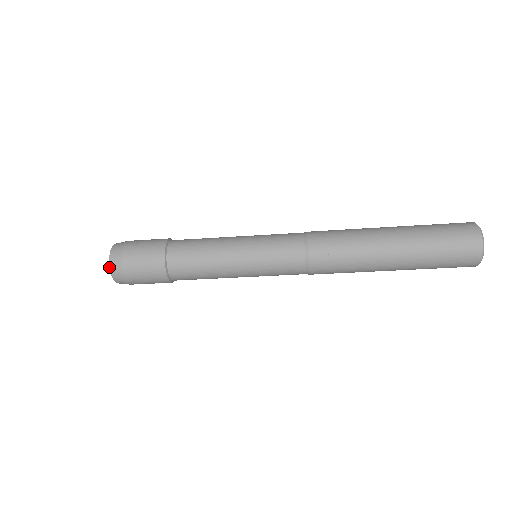
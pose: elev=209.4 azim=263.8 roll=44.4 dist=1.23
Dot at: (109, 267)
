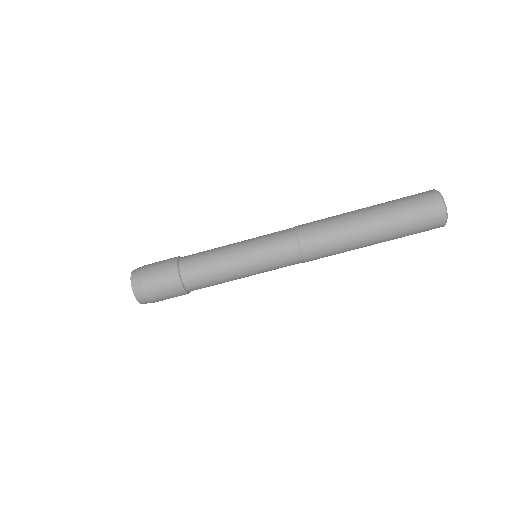
Dot at: (131, 284)
